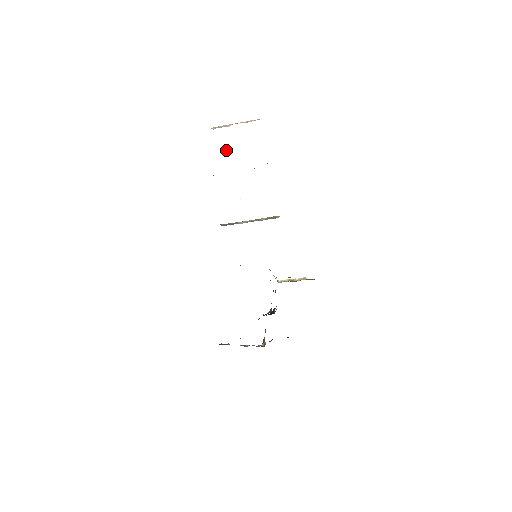
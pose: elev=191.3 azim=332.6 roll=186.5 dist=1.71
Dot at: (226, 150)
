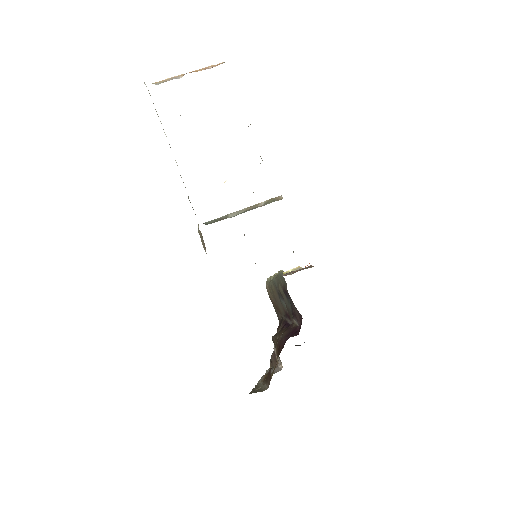
Dot at: occluded
